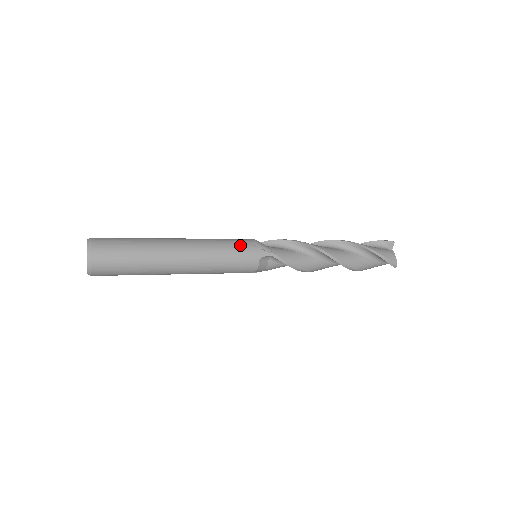
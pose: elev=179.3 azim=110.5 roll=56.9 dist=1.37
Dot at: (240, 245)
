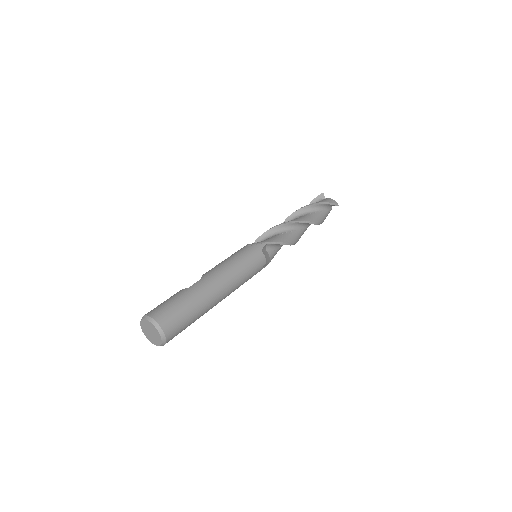
Dot at: (255, 274)
